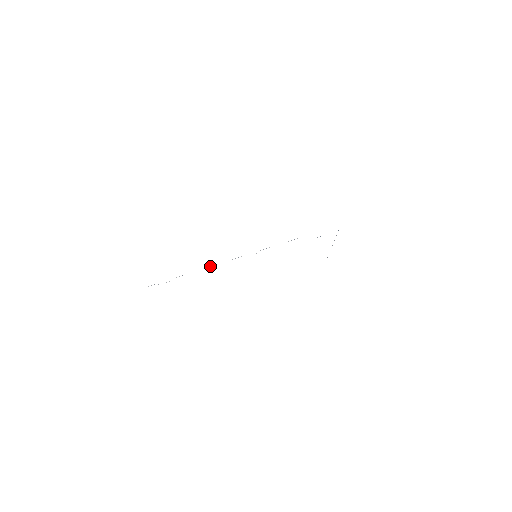
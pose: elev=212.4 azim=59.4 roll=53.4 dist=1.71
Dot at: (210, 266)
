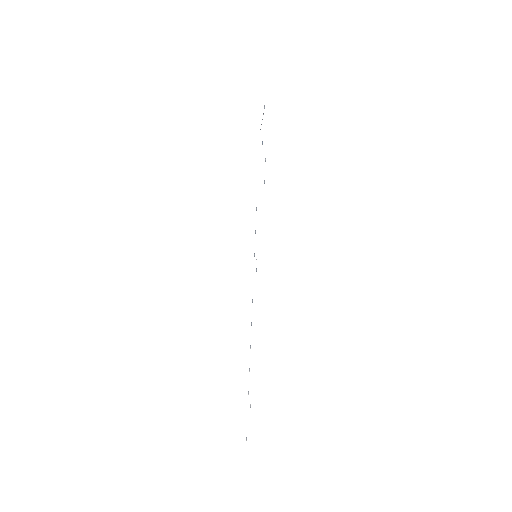
Dot at: occluded
